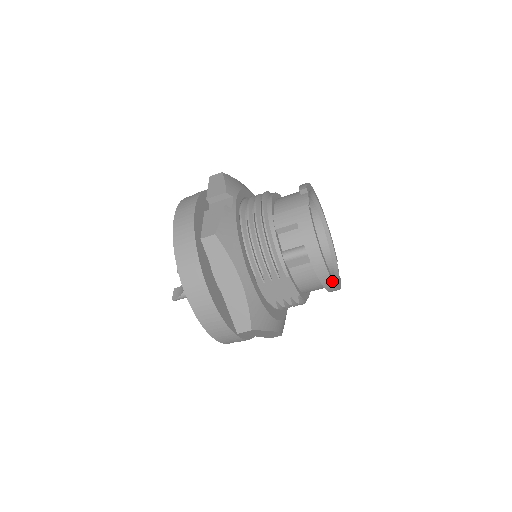
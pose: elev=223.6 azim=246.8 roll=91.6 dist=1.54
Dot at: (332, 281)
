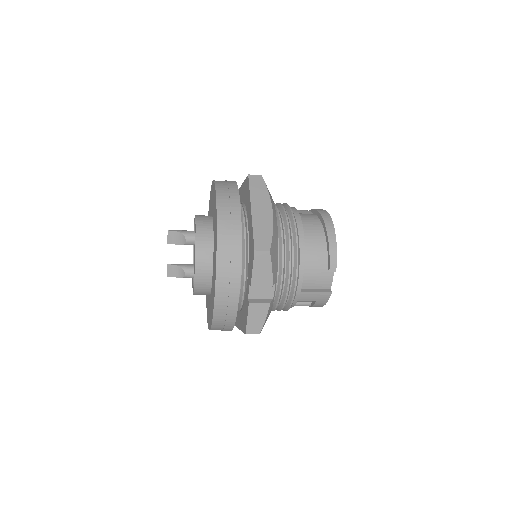
Dot at: occluded
